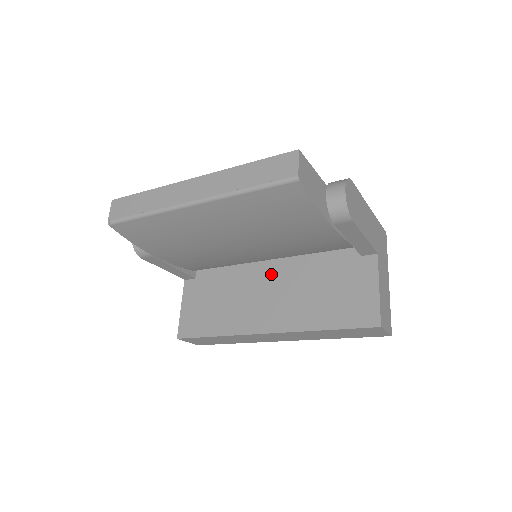
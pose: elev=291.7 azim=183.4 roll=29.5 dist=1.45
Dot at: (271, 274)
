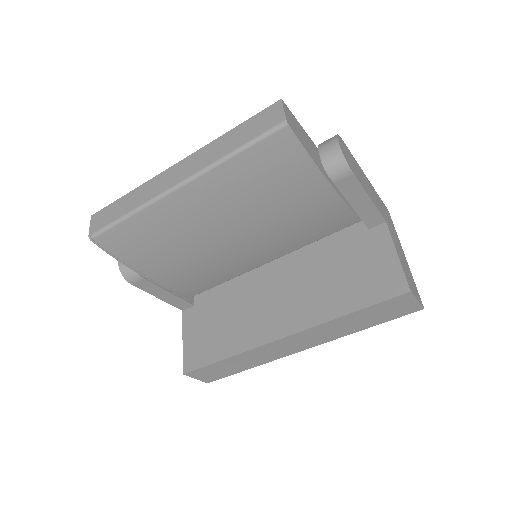
Dot at: (276, 276)
